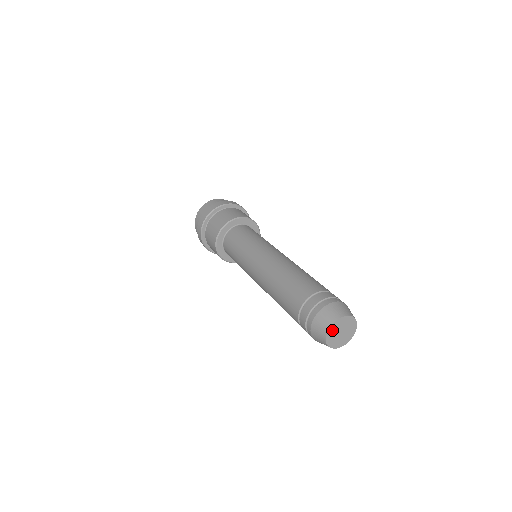
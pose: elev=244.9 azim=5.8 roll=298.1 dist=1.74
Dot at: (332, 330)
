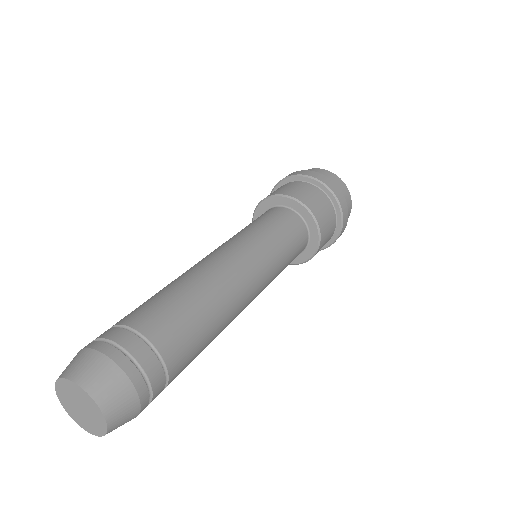
Dot at: (62, 391)
